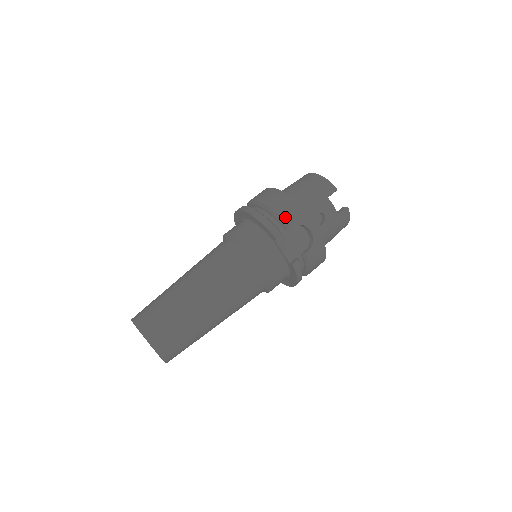
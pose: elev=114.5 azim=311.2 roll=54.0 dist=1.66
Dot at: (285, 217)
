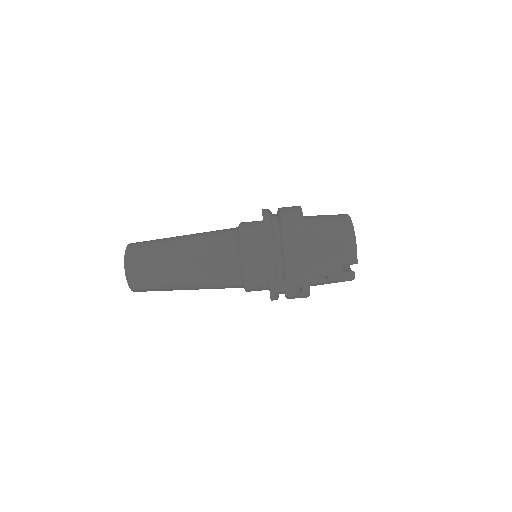
Dot at: (289, 271)
